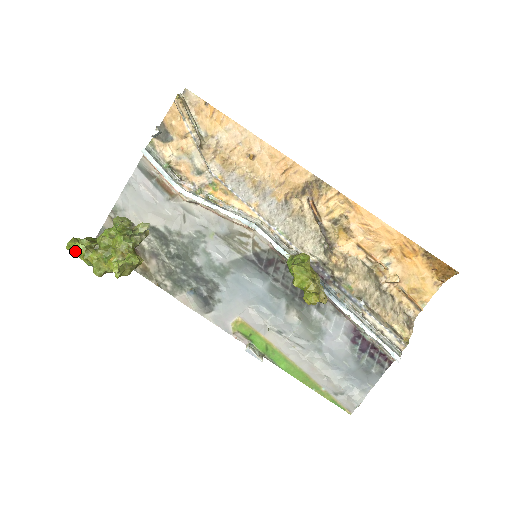
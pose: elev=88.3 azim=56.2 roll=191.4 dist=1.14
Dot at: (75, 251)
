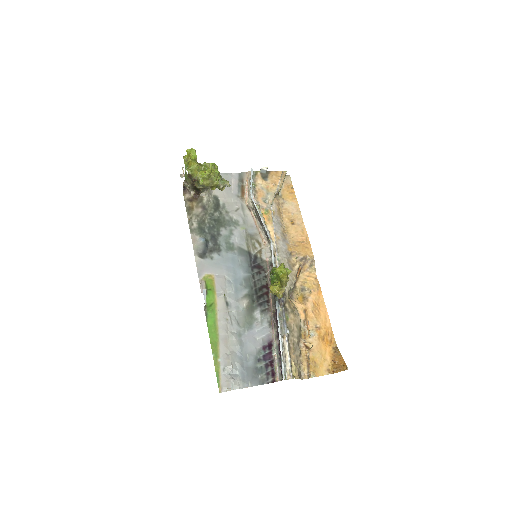
Dot at: (186, 157)
